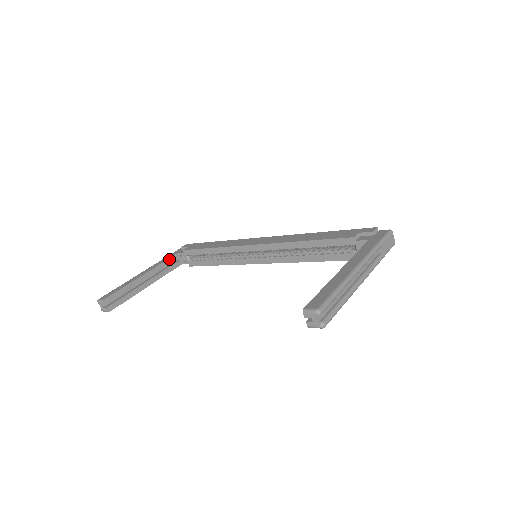
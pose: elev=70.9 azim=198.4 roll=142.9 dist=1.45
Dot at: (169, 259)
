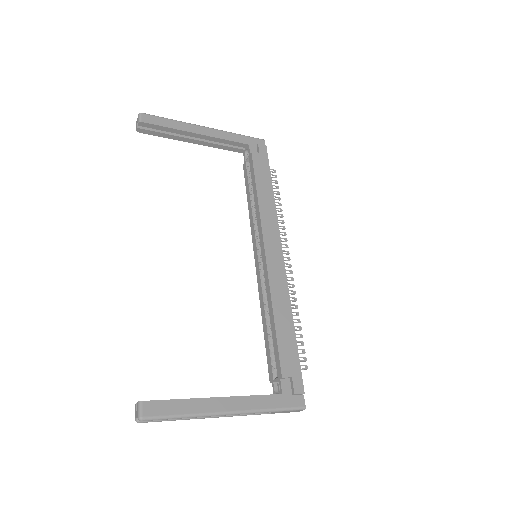
Dot at: (236, 142)
